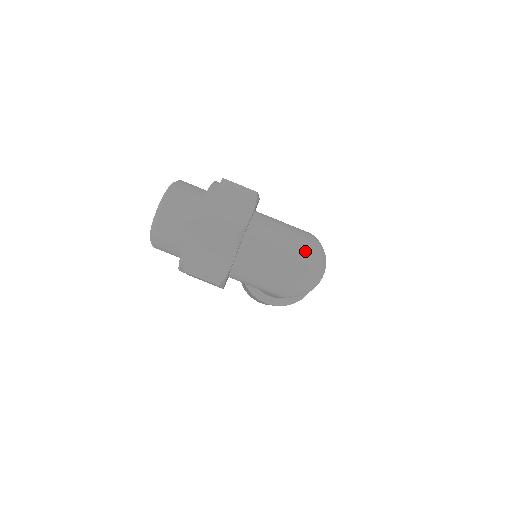
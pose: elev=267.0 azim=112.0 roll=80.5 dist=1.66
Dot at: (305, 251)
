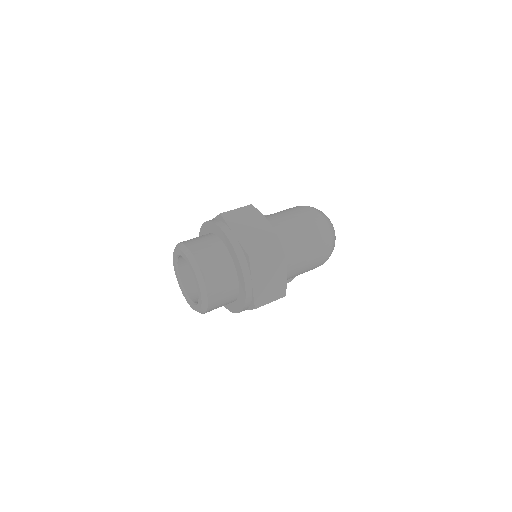
Dot at: (317, 221)
